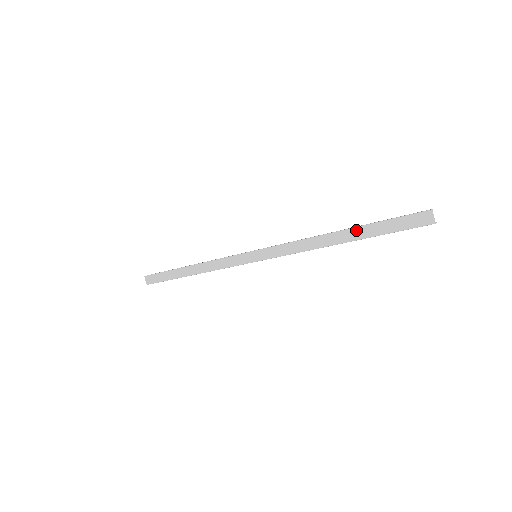
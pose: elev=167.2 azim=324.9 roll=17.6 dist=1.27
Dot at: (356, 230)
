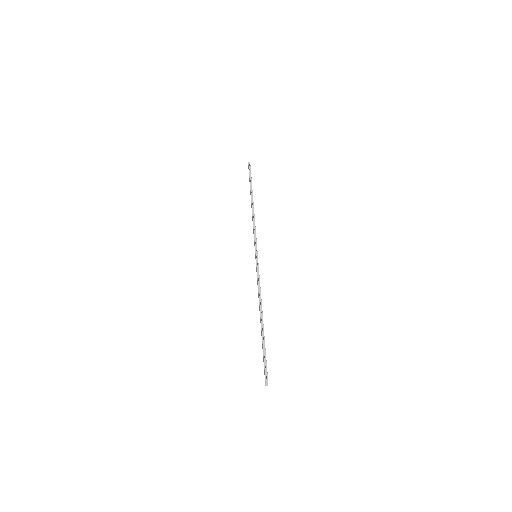
Dot at: (261, 330)
